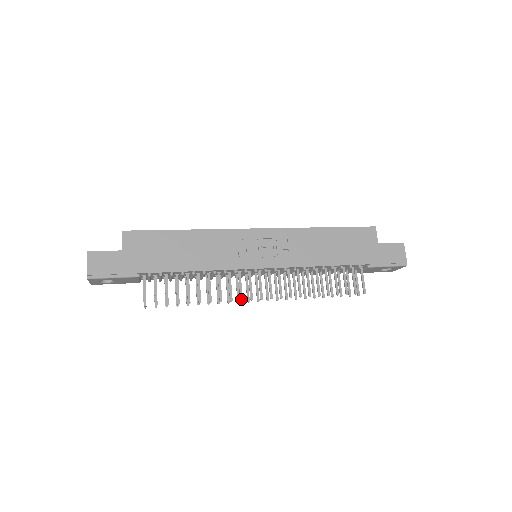
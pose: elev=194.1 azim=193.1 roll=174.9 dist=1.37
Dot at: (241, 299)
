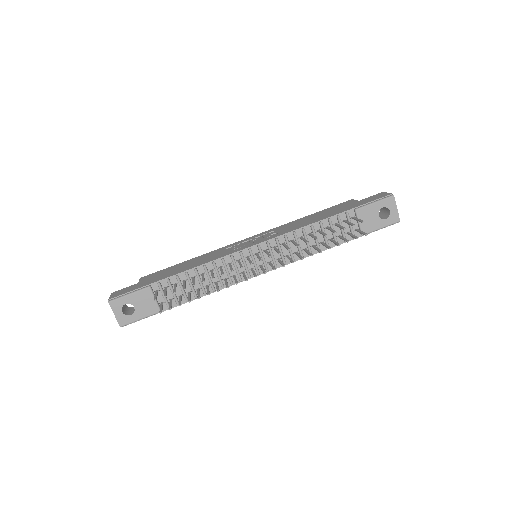
Dot at: (241, 267)
